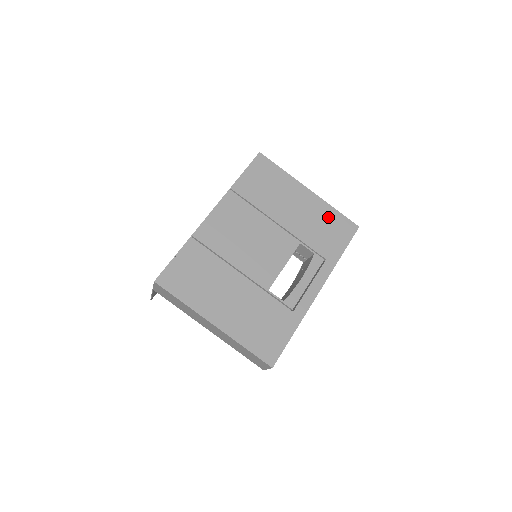
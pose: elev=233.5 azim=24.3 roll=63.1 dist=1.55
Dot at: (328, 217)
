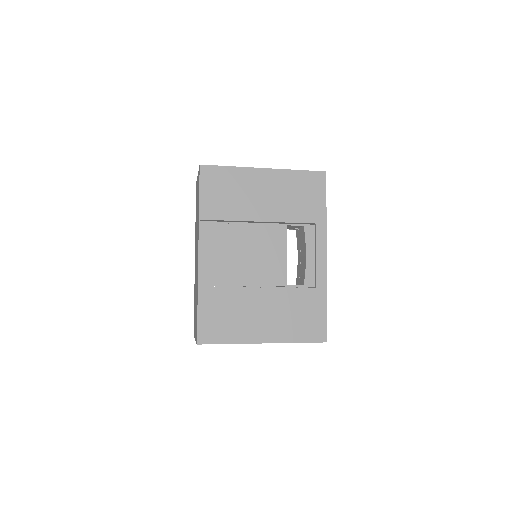
Dot at: (295, 183)
